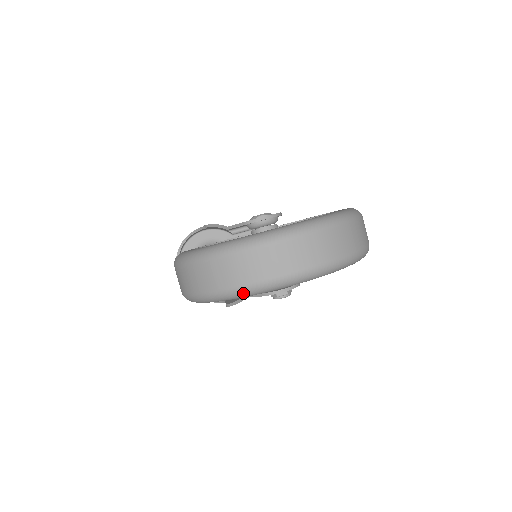
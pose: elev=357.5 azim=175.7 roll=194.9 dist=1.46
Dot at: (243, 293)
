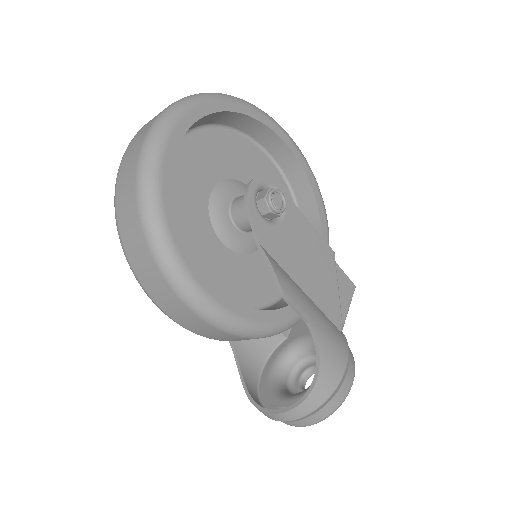
Dot at: (147, 156)
